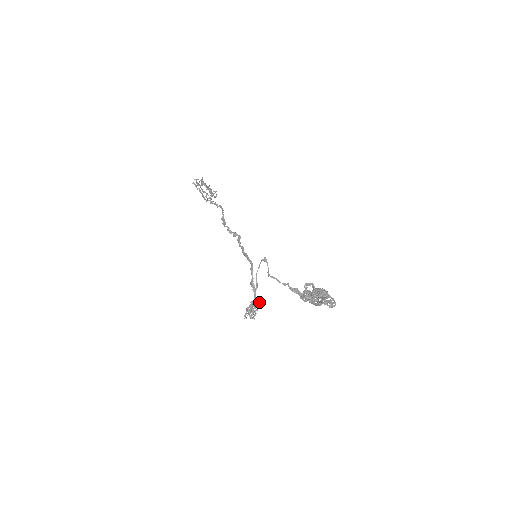
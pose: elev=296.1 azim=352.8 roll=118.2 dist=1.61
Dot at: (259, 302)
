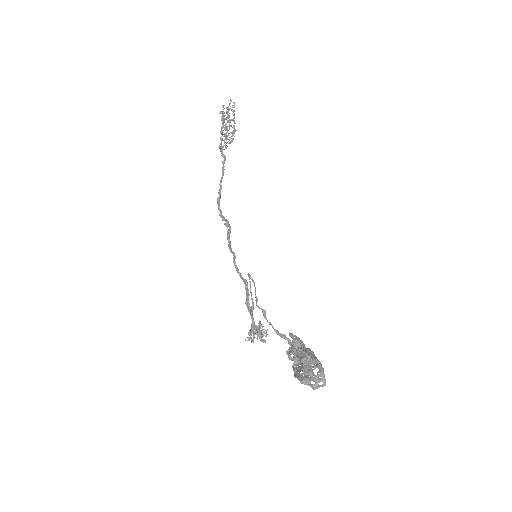
Dot at: (261, 326)
